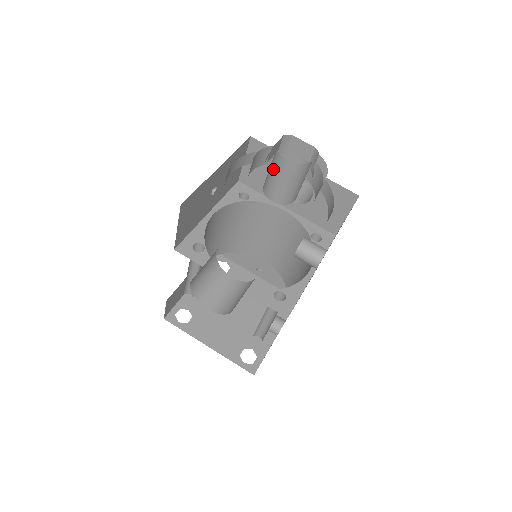
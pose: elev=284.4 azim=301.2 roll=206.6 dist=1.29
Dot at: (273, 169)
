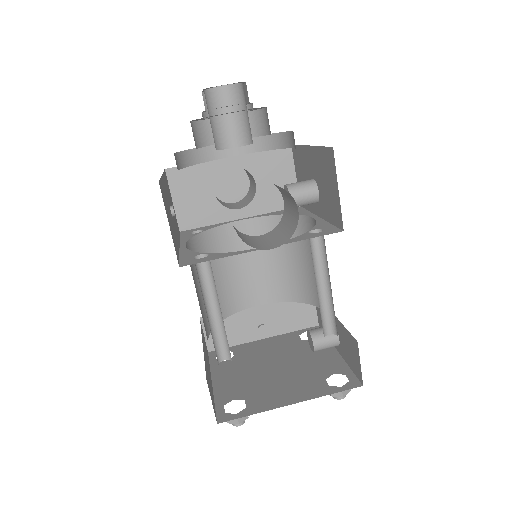
Dot at: (217, 111)
